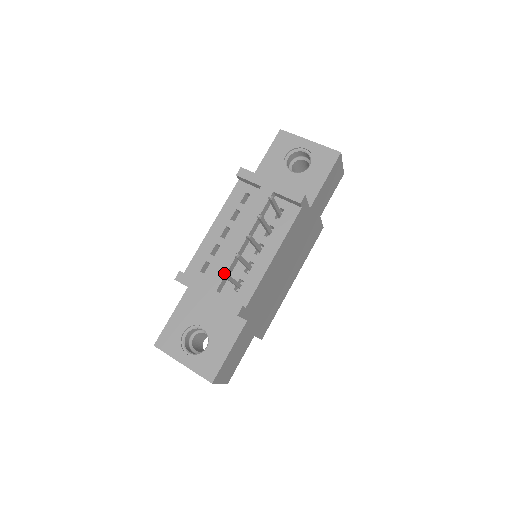
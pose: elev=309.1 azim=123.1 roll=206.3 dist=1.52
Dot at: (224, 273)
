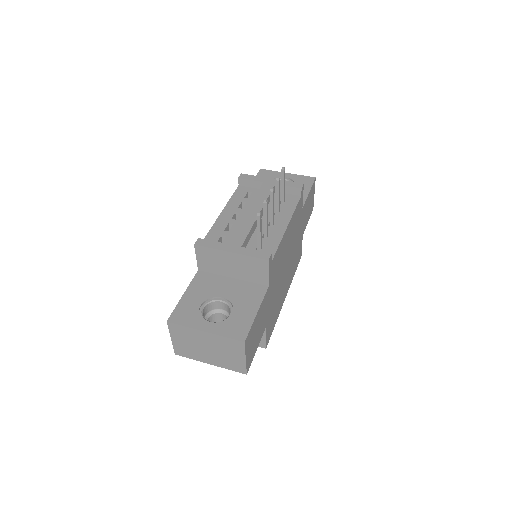
Dot at: (246, 234)
